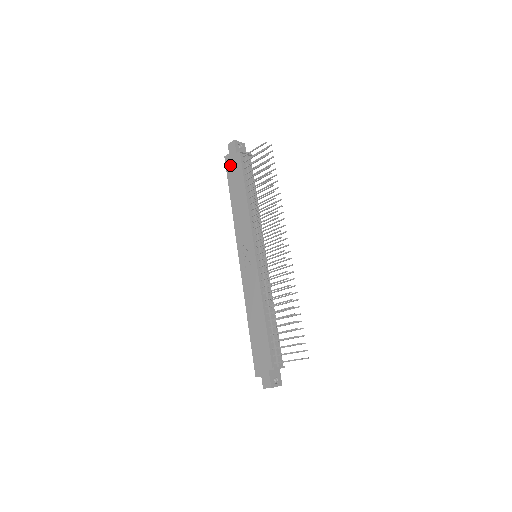
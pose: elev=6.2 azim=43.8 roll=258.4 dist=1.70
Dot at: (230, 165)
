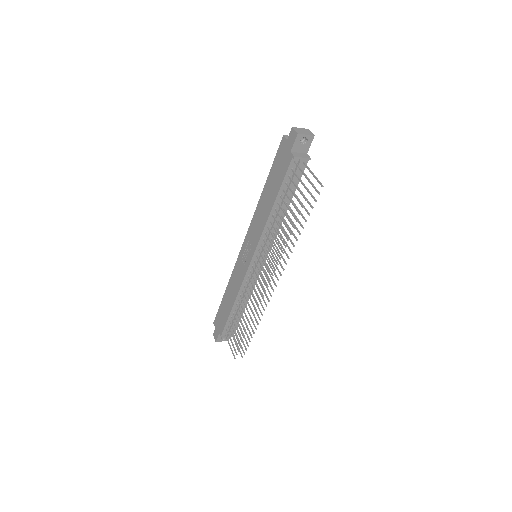
Dot at: (281, 154)
